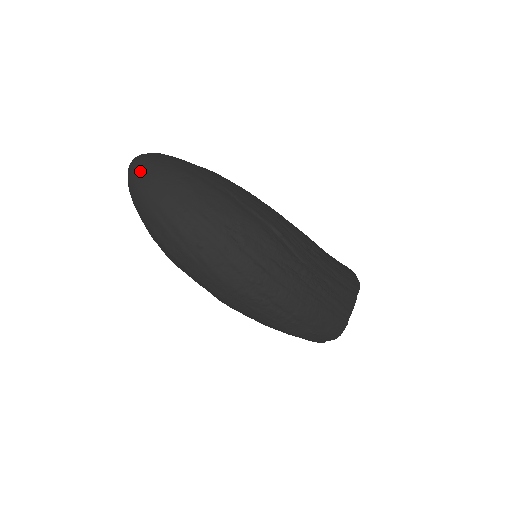
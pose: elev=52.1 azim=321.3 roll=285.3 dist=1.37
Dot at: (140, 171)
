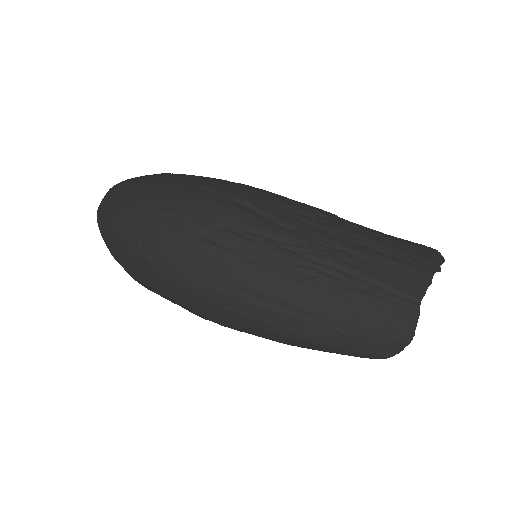
Dot at: occluded
